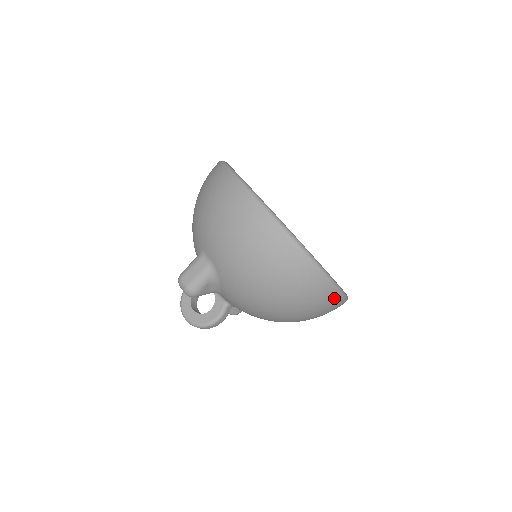
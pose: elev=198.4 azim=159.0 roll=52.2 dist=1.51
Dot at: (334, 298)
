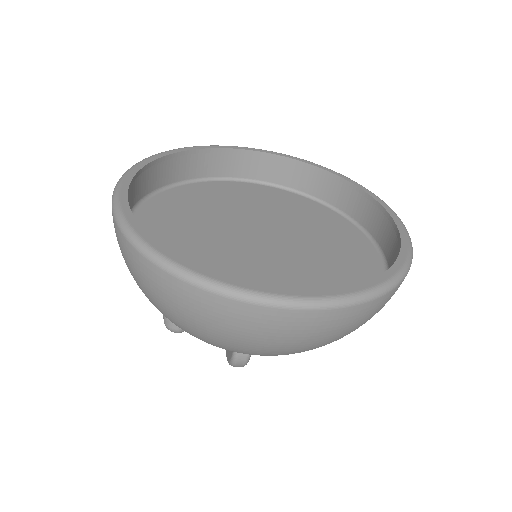
Dot at: (258, 314)
